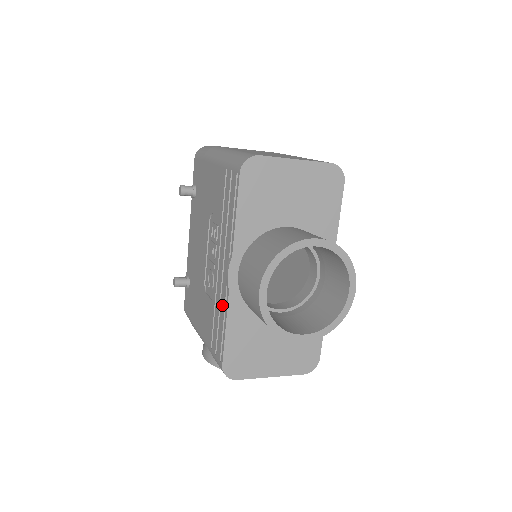
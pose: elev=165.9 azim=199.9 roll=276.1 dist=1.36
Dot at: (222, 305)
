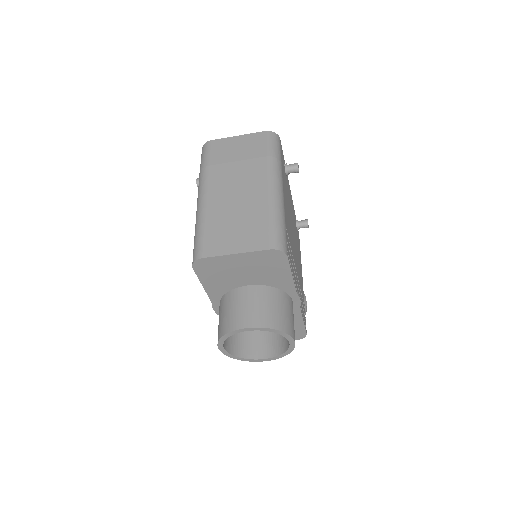
Dot at: occluded
